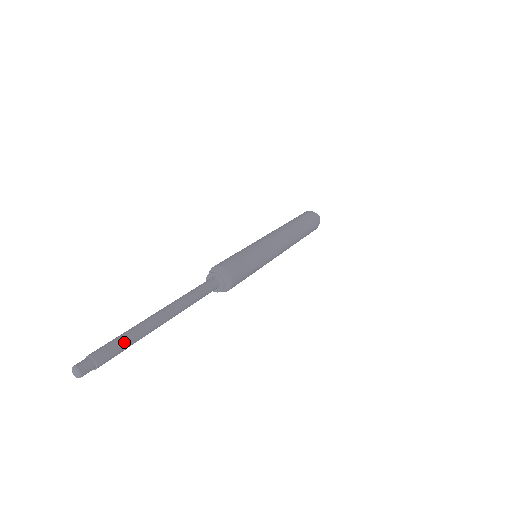
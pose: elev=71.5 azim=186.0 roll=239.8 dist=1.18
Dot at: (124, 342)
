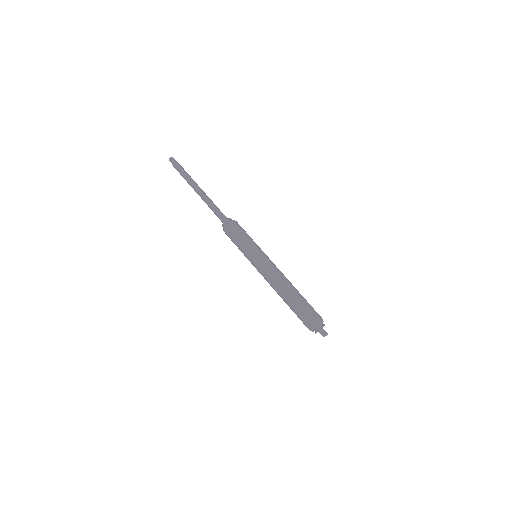
Dot at: (185, 171)
